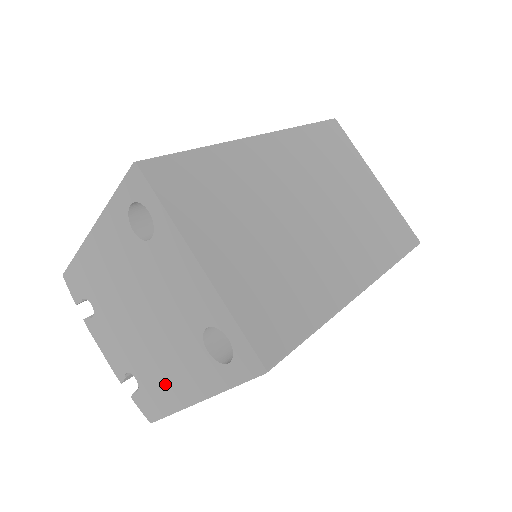
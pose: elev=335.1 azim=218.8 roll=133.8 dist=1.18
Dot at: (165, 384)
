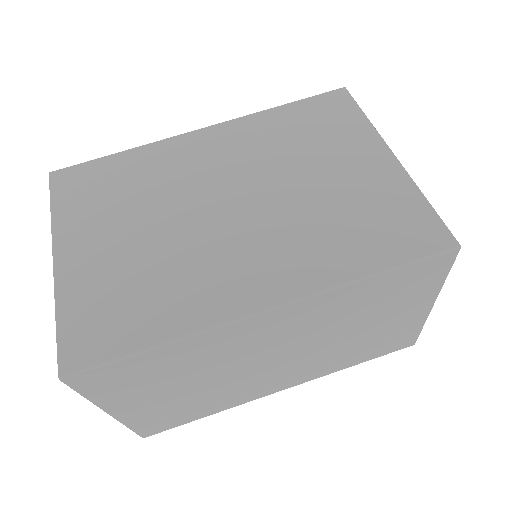
Dot at: occluded
